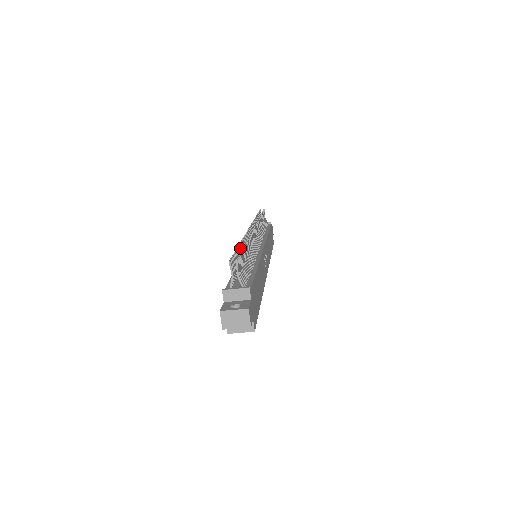
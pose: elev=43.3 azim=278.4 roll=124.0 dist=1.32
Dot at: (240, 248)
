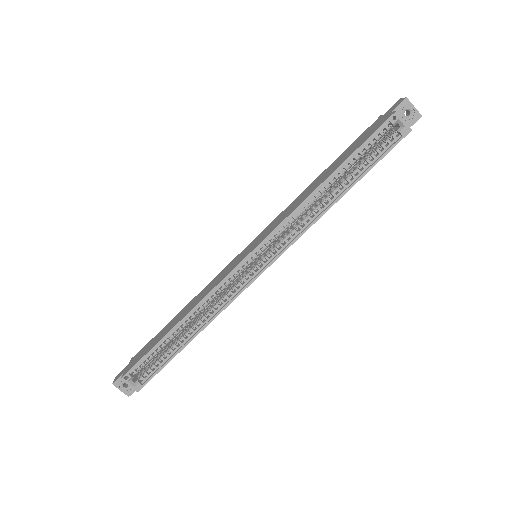
Dot at: occluded
